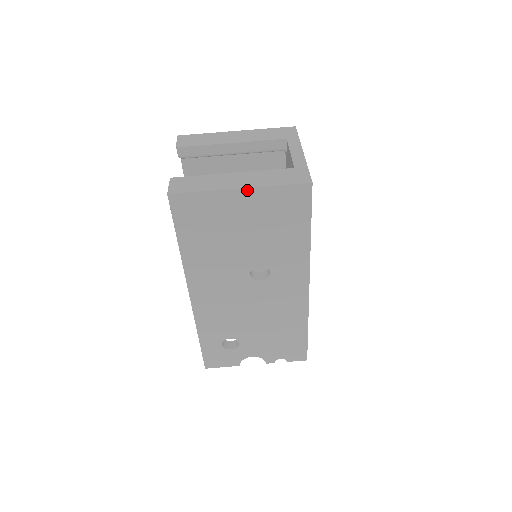
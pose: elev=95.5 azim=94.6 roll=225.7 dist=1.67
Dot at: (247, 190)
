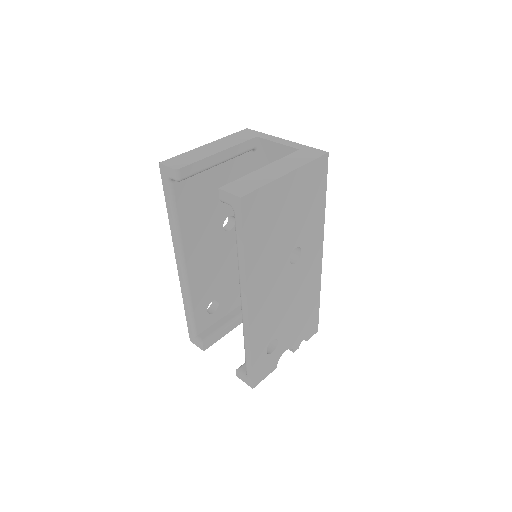
Dot at: (292, 173)
